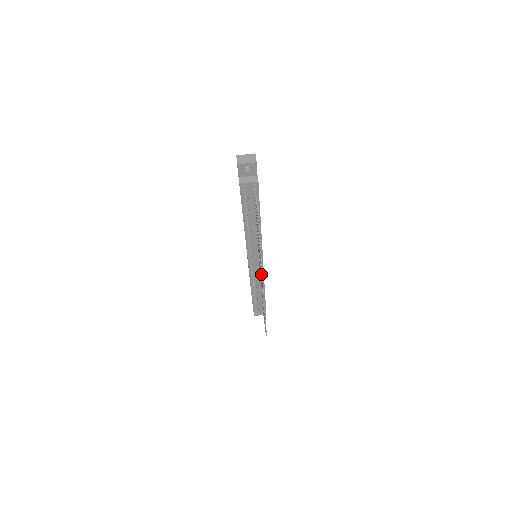
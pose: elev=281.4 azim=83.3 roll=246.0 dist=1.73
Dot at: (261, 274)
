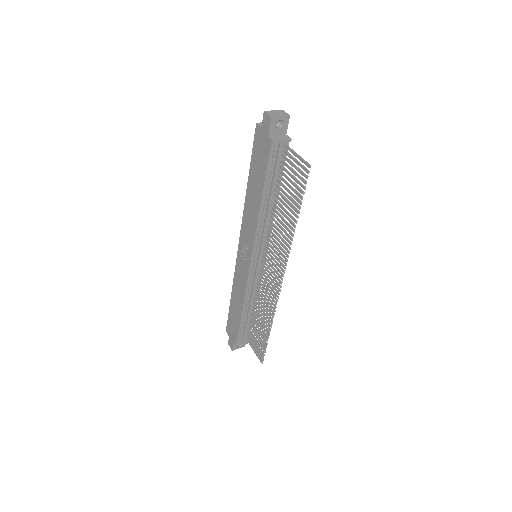
Dot at: (279, 266)
